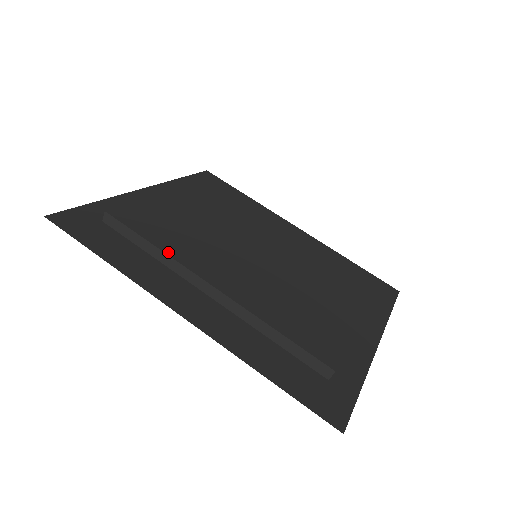
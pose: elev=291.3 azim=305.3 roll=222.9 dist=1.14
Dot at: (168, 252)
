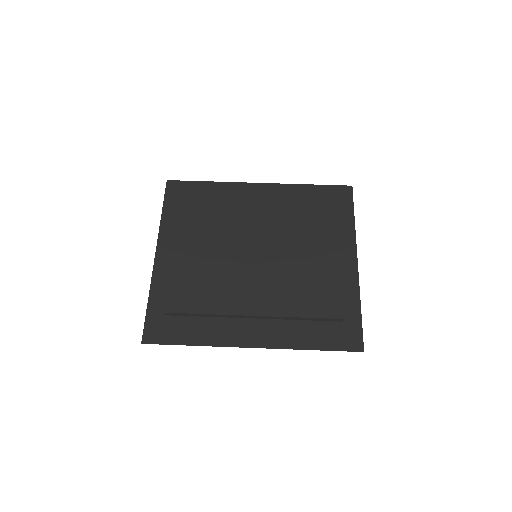
Dot at: (216, 312)
